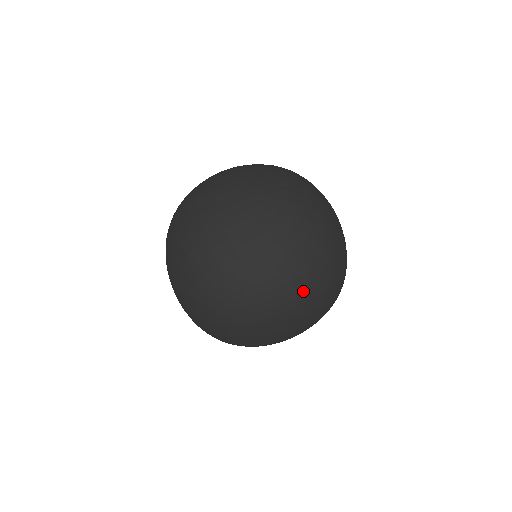
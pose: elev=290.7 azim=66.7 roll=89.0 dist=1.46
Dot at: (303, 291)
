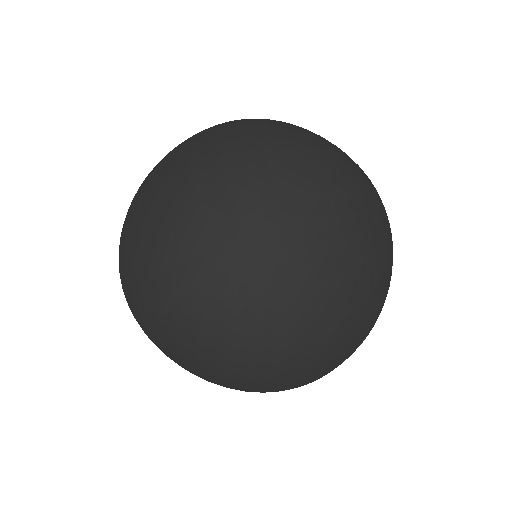
Dot at: (276, 193)
